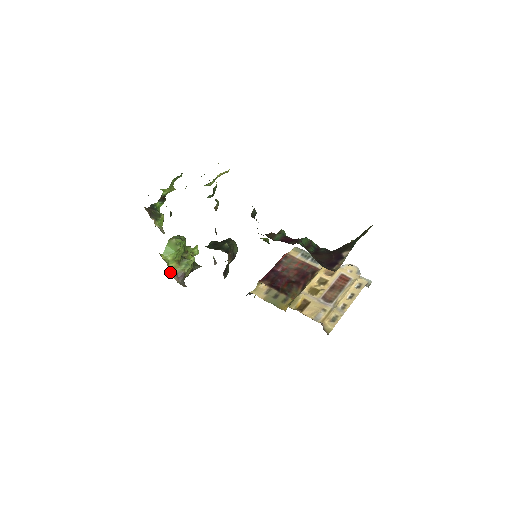
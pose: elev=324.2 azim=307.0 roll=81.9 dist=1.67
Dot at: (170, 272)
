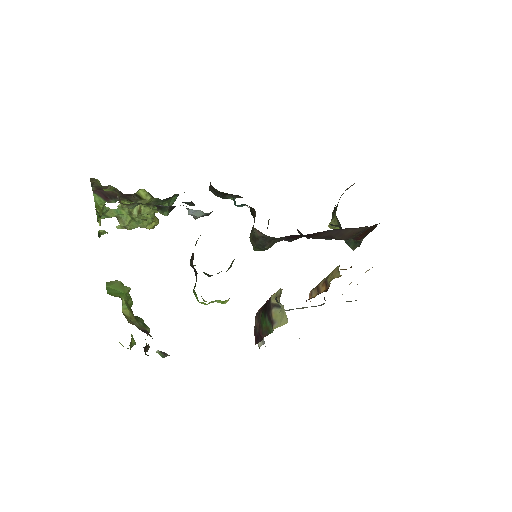
Dot at: occluded
